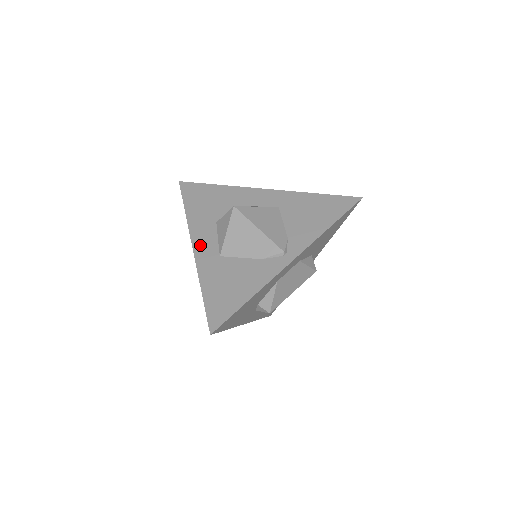
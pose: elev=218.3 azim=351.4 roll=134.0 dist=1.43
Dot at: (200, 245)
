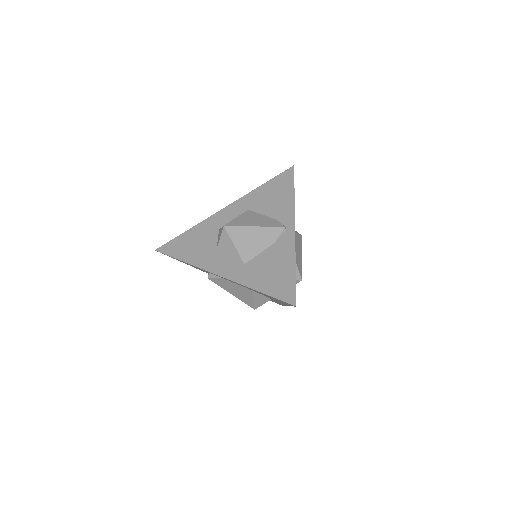
Dot at: (222, 270)
